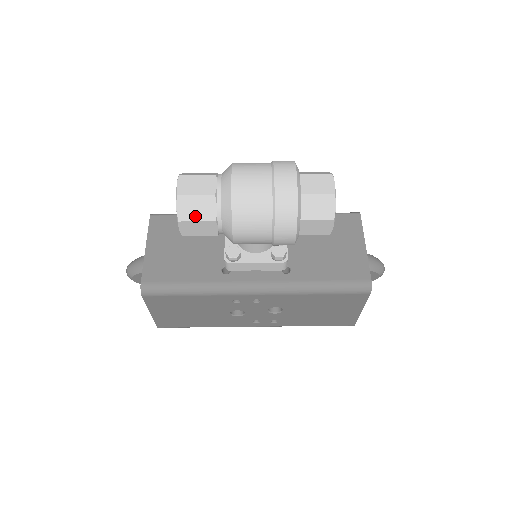
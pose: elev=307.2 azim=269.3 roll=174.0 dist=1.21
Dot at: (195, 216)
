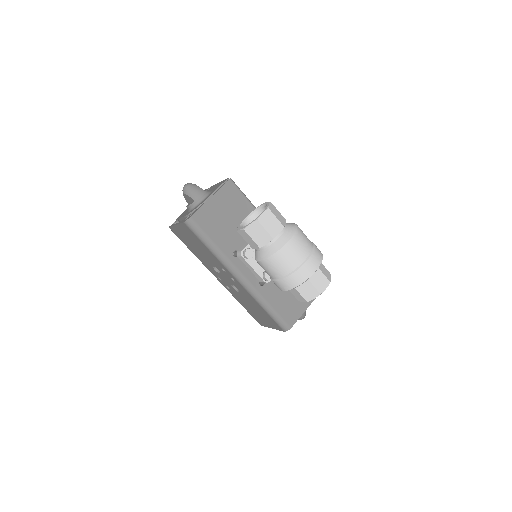
Dot at: (254, 236)
